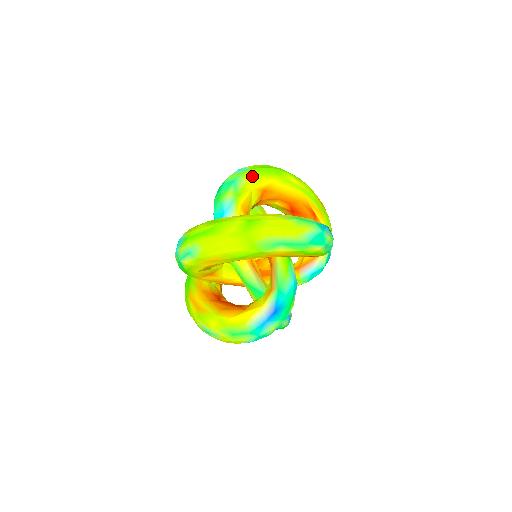
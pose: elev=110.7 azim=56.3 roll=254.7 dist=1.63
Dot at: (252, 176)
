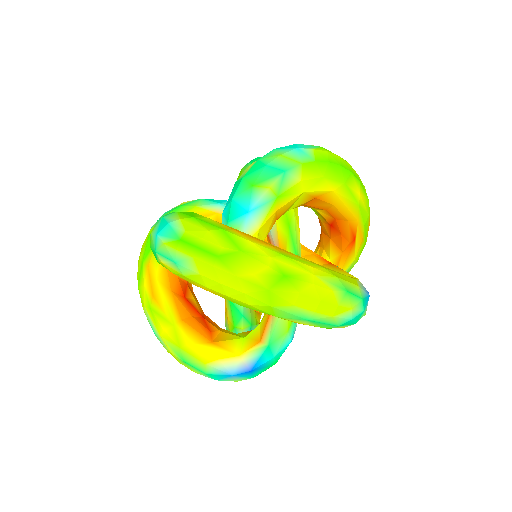
Dot at: (312, 173)
